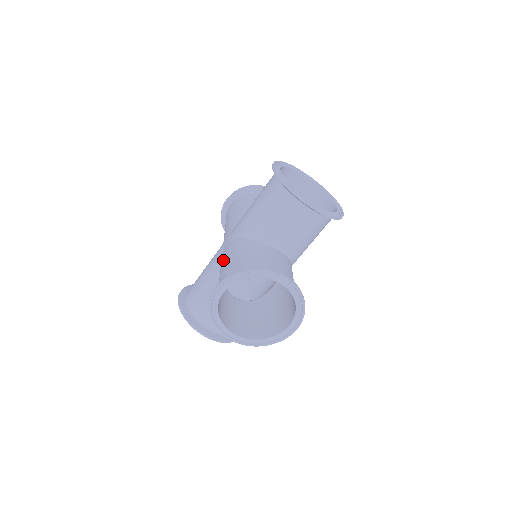
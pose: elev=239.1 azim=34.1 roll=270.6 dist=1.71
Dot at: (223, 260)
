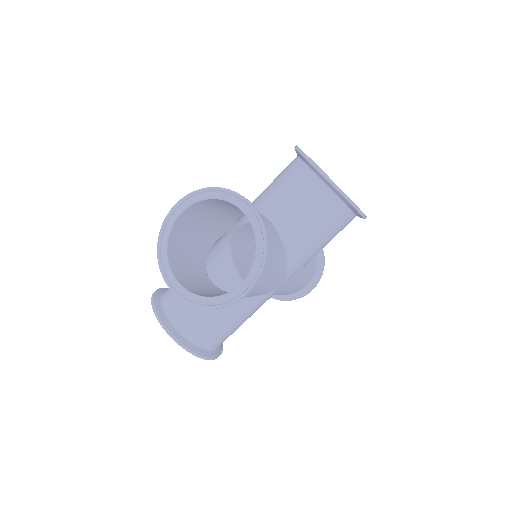
Dot at: (211, 226)
